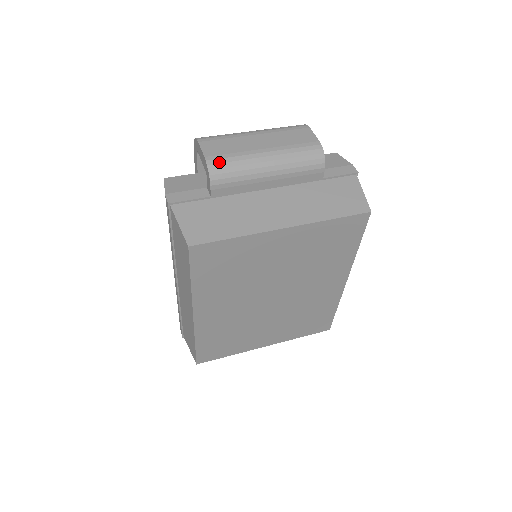
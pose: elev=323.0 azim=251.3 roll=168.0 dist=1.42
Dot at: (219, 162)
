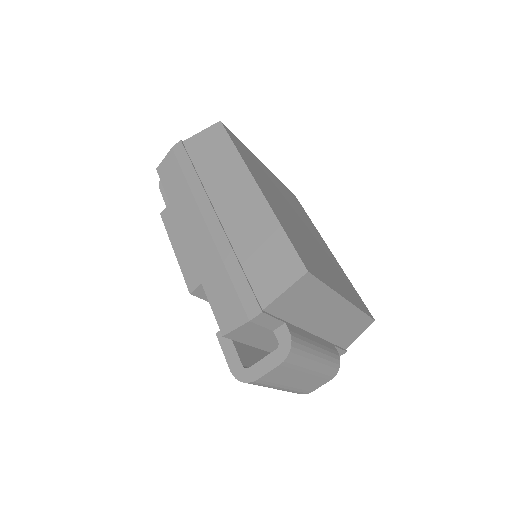
Dot at: occluded
